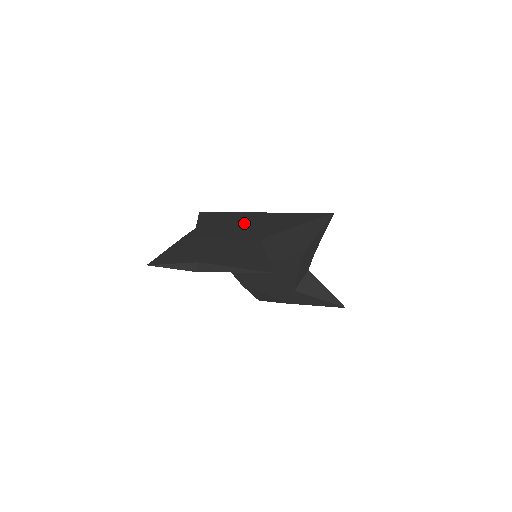
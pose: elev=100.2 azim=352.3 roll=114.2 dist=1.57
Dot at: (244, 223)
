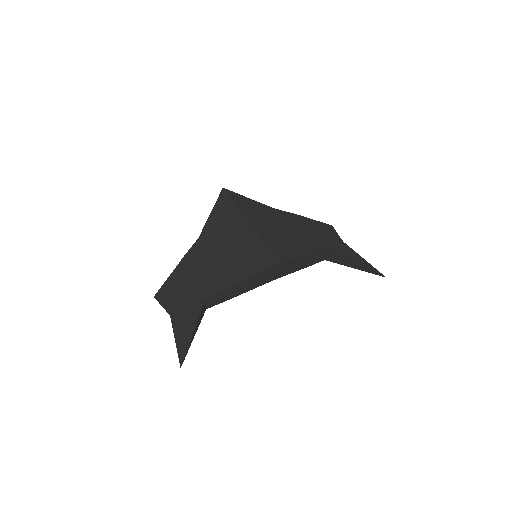
Dot at: (222, 247)
